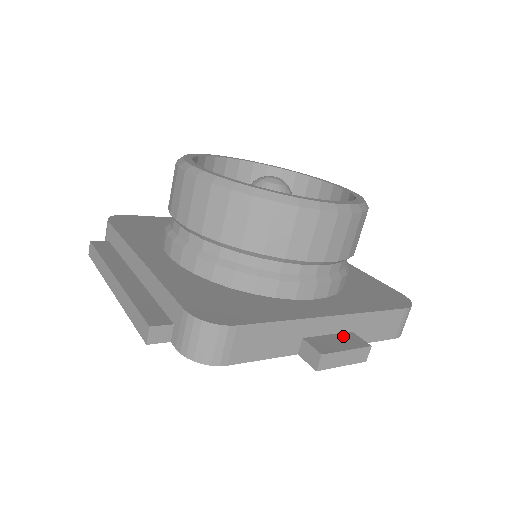
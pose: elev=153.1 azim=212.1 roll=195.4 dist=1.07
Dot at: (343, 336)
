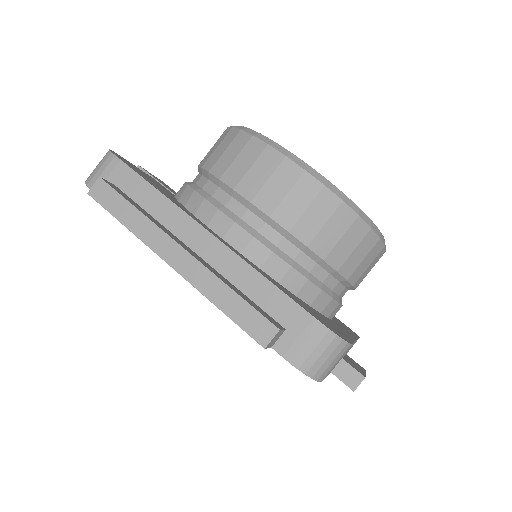
Dot at: (350, 358)
